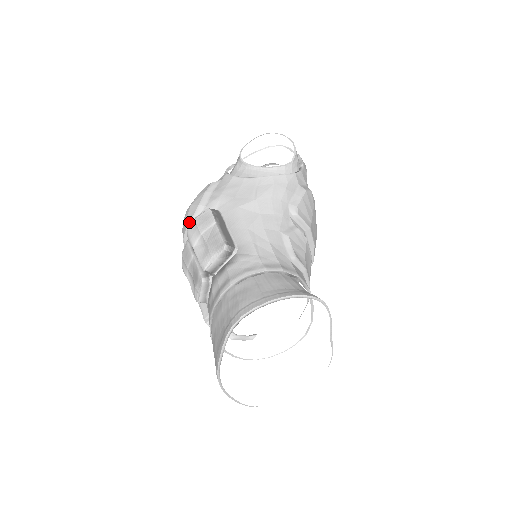
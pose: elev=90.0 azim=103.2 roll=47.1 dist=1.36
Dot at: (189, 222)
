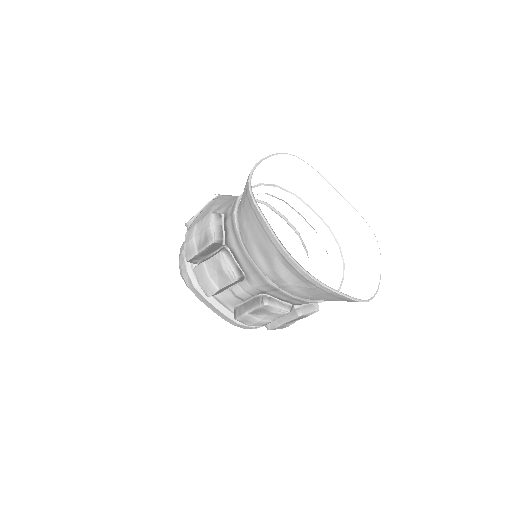
Dot at: (185, 266)
